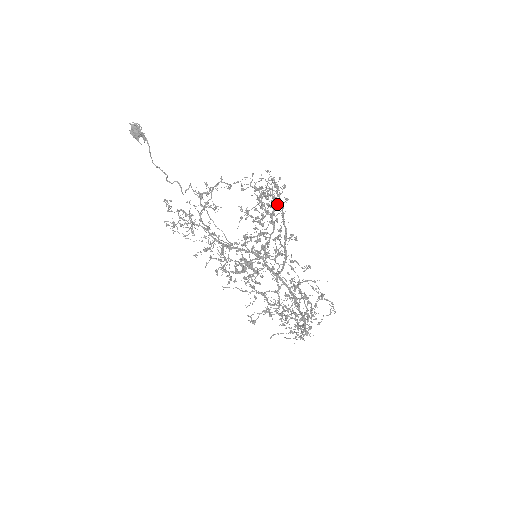
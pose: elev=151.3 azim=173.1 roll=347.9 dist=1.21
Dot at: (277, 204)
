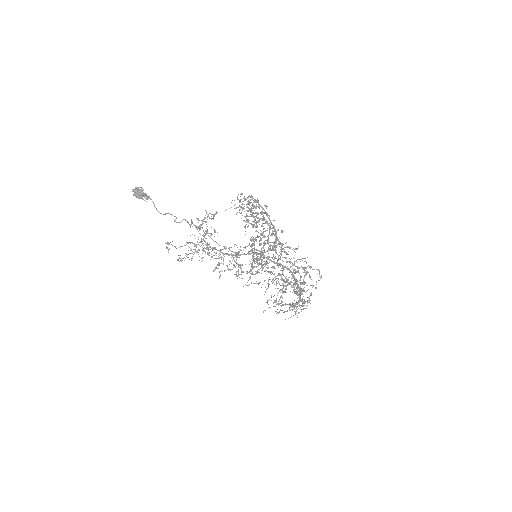
Dot at: (262, 211)
